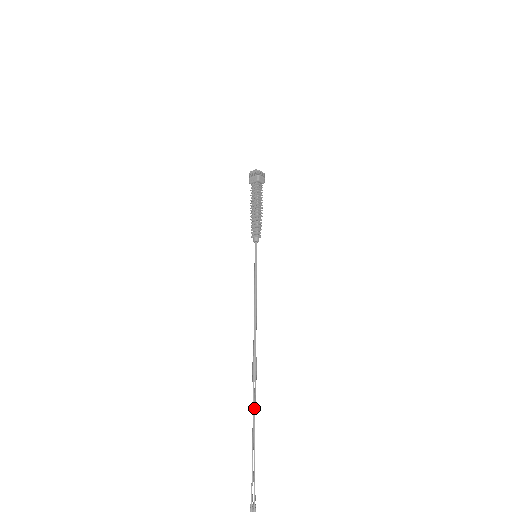
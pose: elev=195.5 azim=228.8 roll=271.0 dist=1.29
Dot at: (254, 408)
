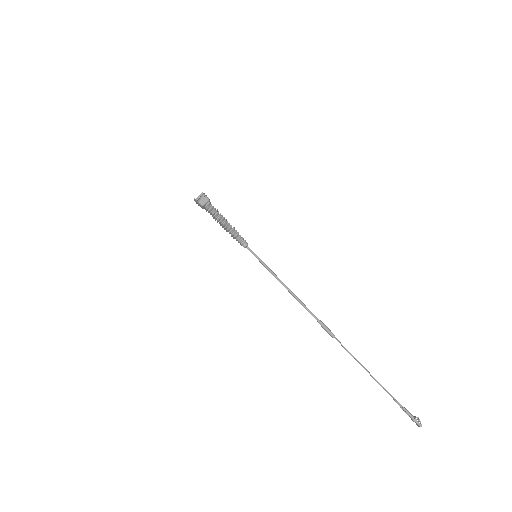
Dot at: (349, 353)
